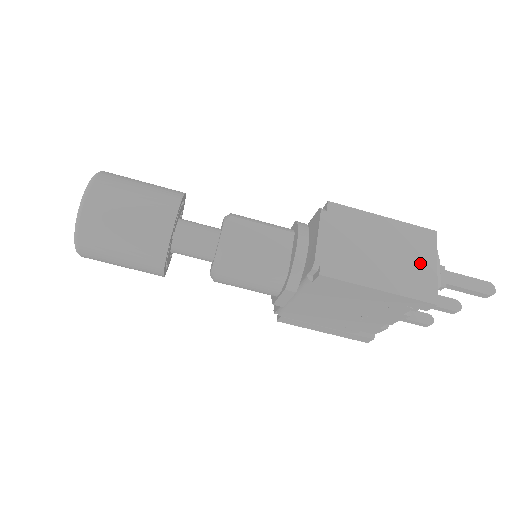
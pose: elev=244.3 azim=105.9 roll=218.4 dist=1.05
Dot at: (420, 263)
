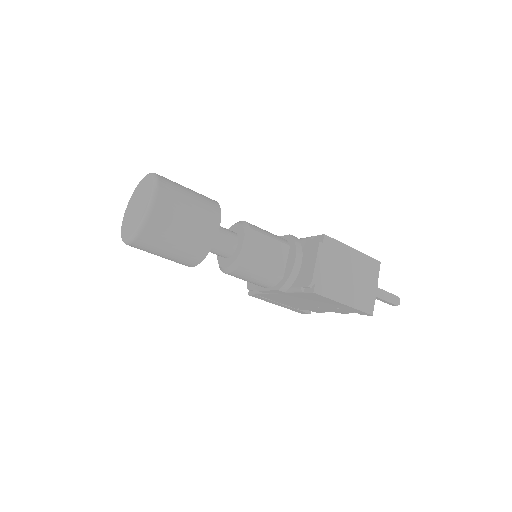
Dot at: (368, 285)
